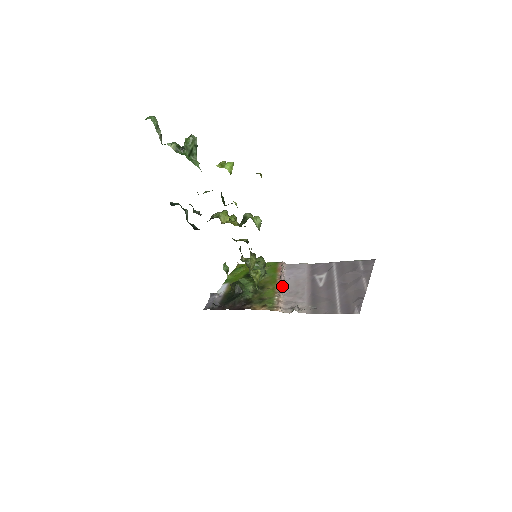
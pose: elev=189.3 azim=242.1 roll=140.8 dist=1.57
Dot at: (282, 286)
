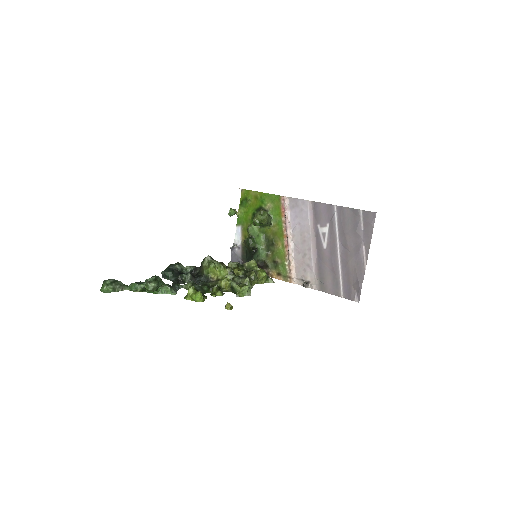
Dot at: (290, 243)
